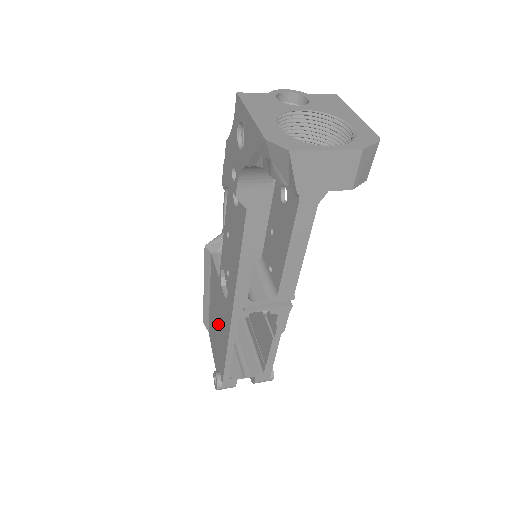
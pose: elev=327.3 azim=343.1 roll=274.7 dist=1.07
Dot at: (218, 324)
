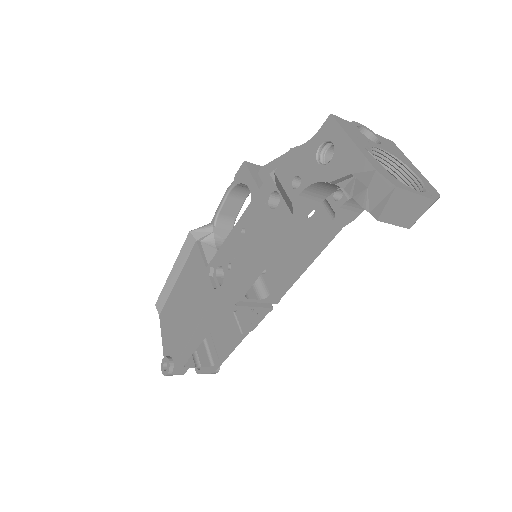
Dot at: (187, 311)
